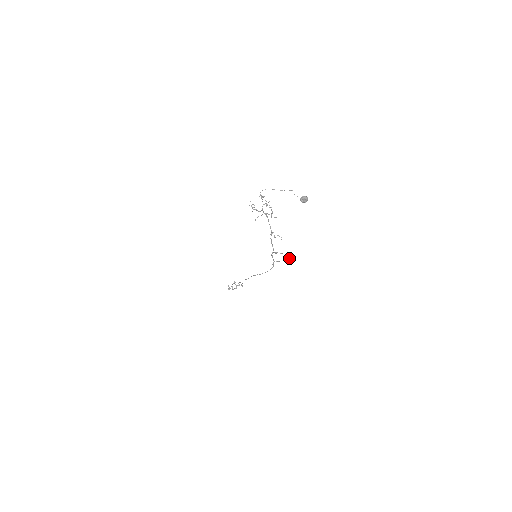
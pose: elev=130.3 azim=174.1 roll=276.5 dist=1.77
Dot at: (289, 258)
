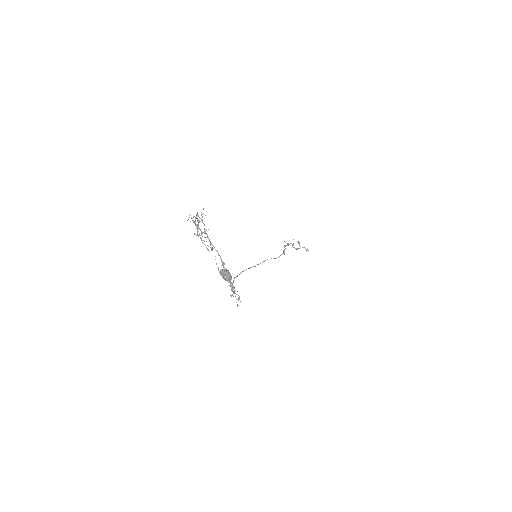
Dot at: (237, 306)
